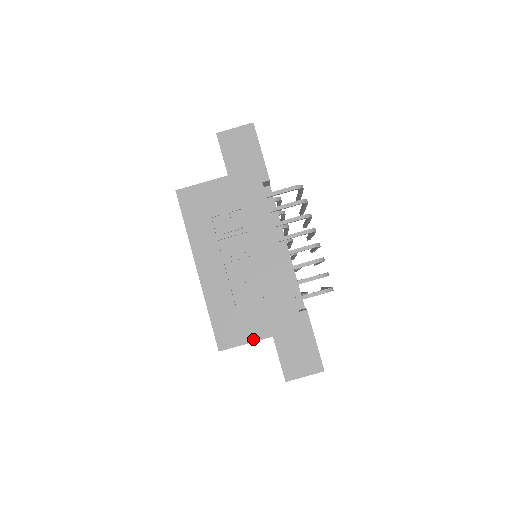
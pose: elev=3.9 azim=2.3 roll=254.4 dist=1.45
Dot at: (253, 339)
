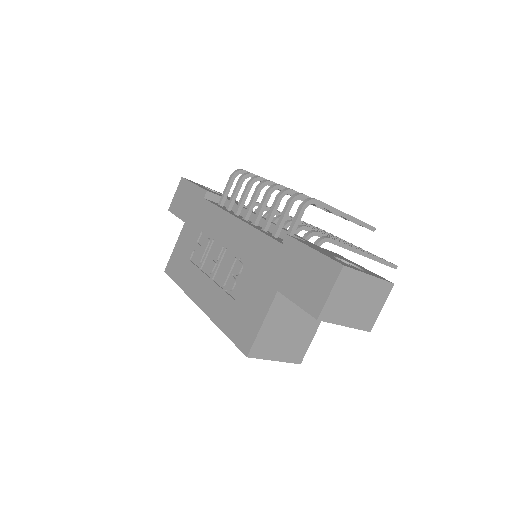
Dot at: (264, 313)
